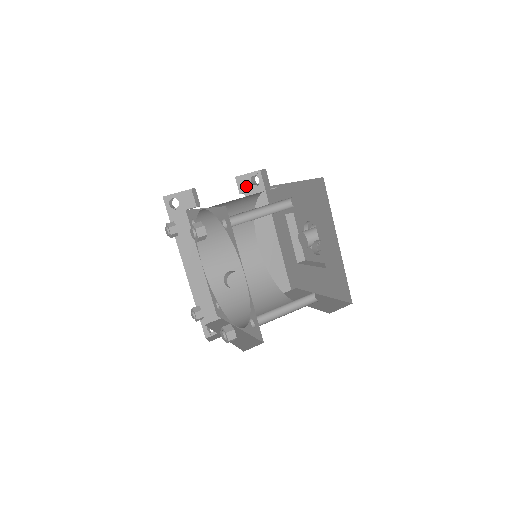
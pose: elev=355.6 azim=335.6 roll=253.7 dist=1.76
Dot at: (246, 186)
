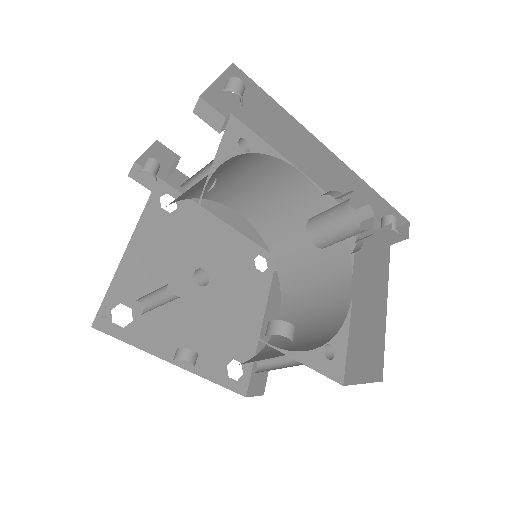
Dot at: (227, 101)
